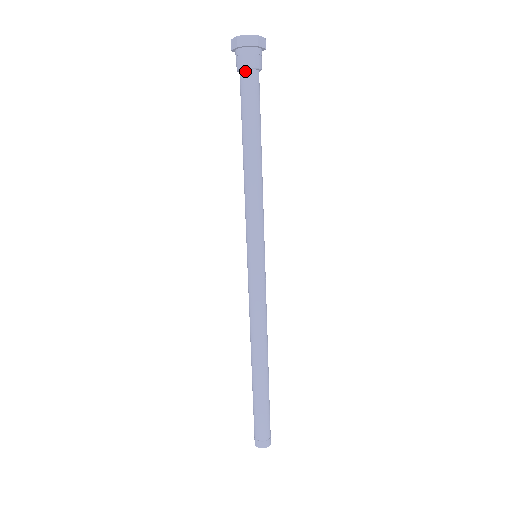
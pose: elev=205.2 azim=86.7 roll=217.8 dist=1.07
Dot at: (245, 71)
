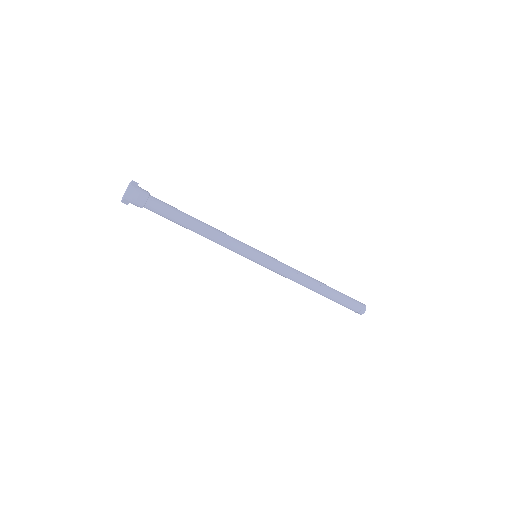
Dot at: (144, 207)
